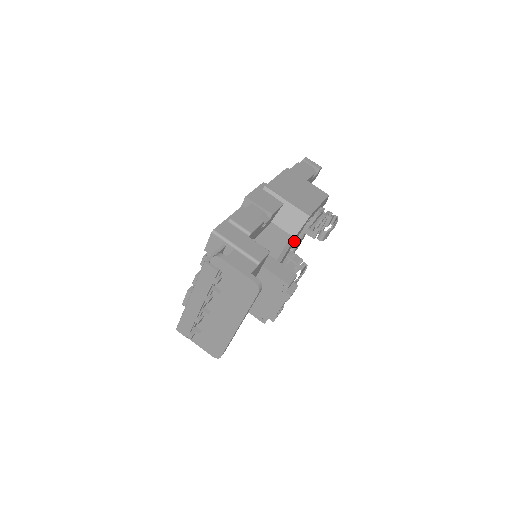
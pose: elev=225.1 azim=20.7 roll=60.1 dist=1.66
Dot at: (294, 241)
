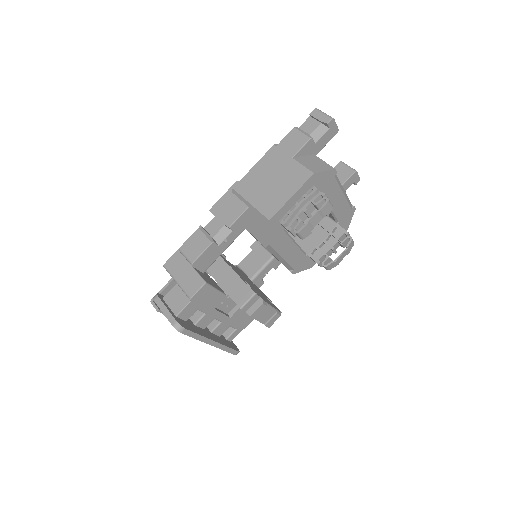
Dot at: (282, 239)
